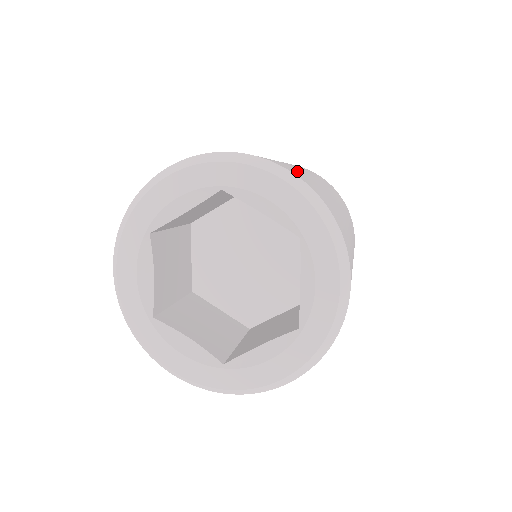
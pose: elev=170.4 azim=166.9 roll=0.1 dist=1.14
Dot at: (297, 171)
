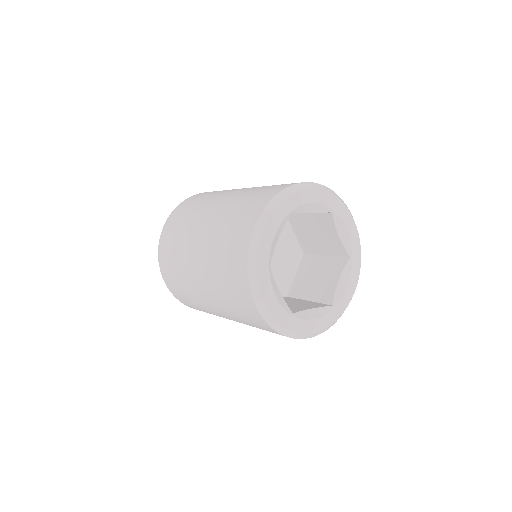
Dot at: occluded
